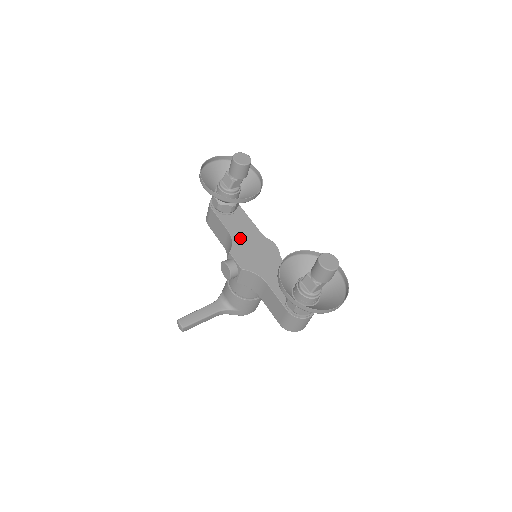
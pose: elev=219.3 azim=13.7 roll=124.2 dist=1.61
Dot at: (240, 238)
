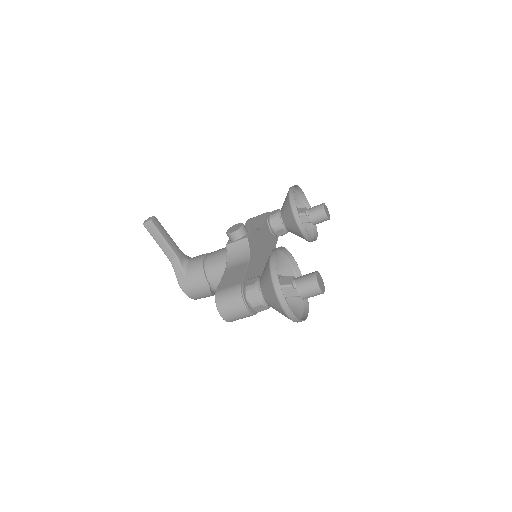
Dot at: (262, 238)
